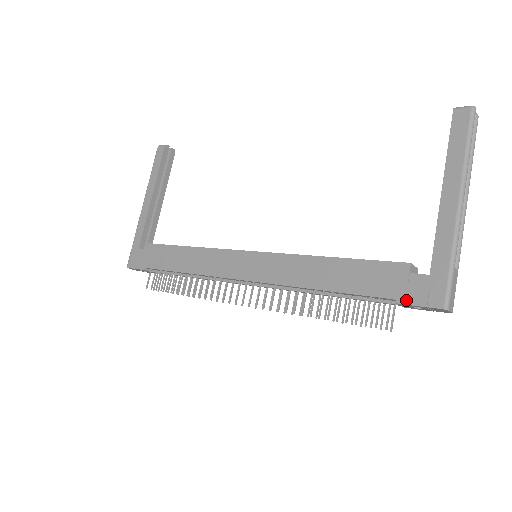
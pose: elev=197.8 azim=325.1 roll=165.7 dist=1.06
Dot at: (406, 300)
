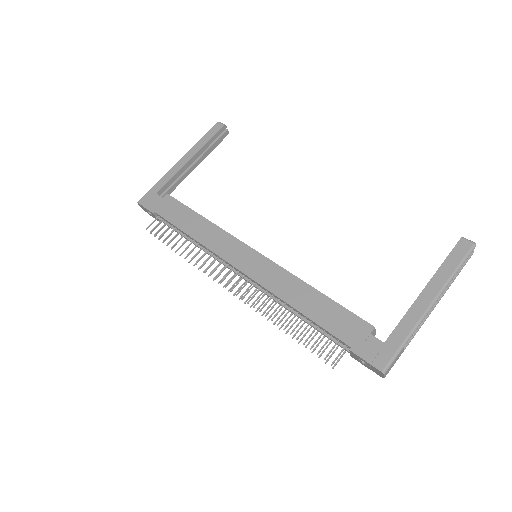
Dot at: (358, 351)
